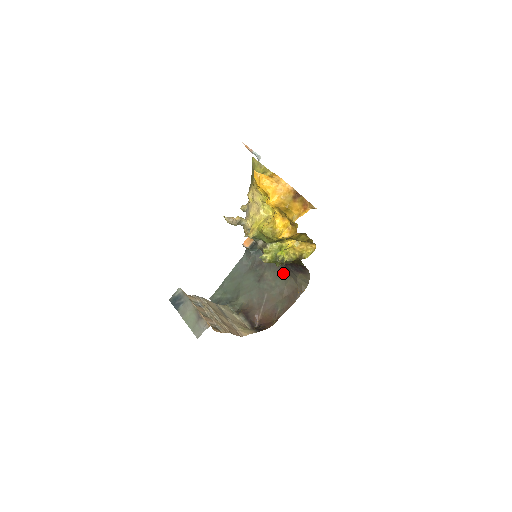
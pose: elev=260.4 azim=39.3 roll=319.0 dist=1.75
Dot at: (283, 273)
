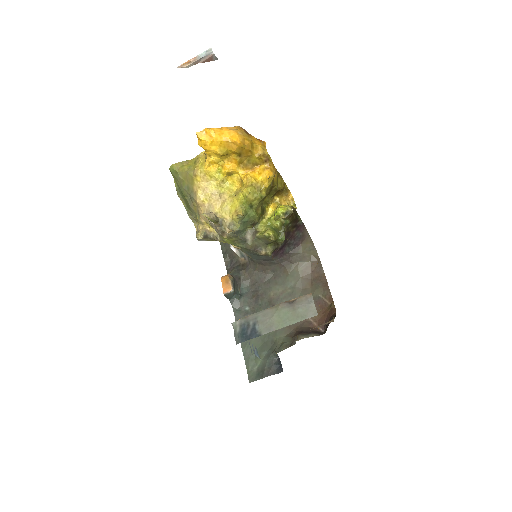
Dot at: (285, 272)
